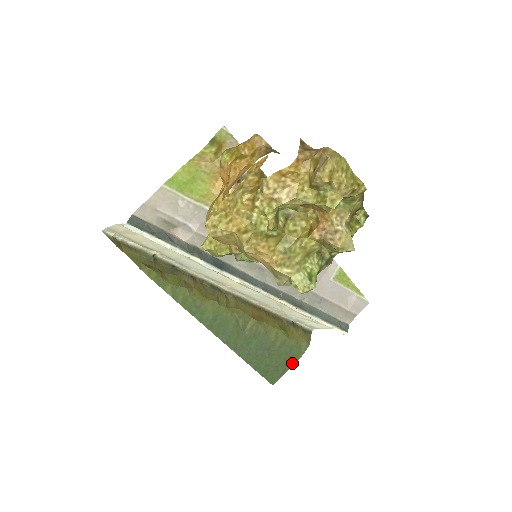
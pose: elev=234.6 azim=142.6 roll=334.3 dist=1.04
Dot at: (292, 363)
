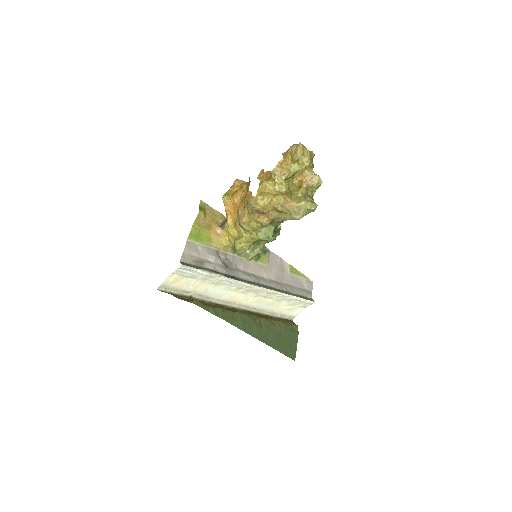
Dot at: (296, 341)
